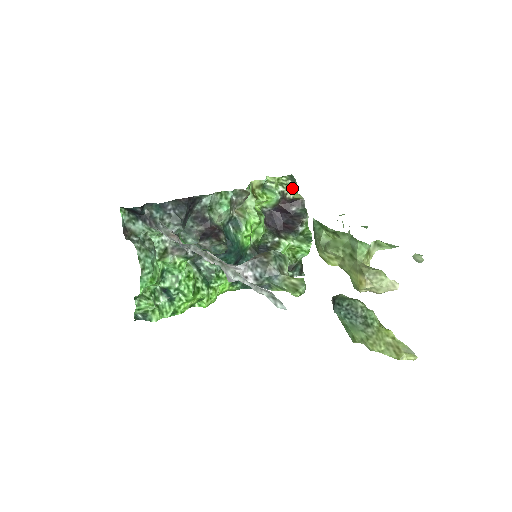
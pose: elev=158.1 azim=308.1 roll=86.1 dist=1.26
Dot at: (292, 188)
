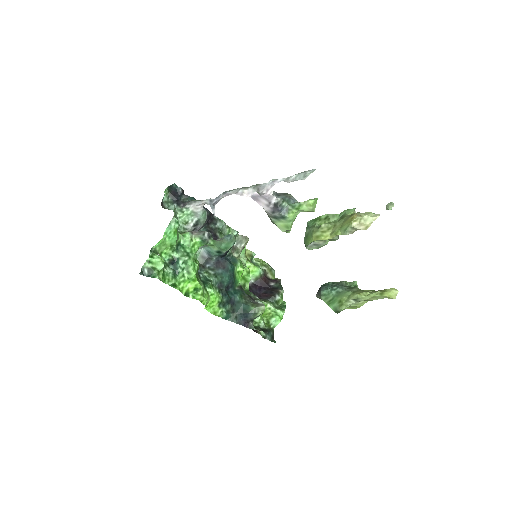
Dot at: (271, 272)
